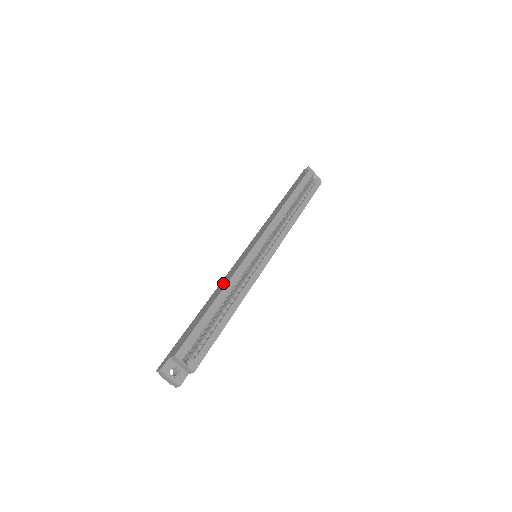
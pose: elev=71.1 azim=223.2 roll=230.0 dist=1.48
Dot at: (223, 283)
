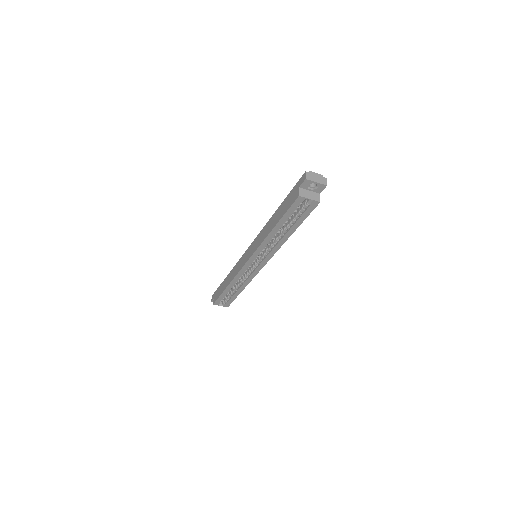
Dot at: (233, 273)
